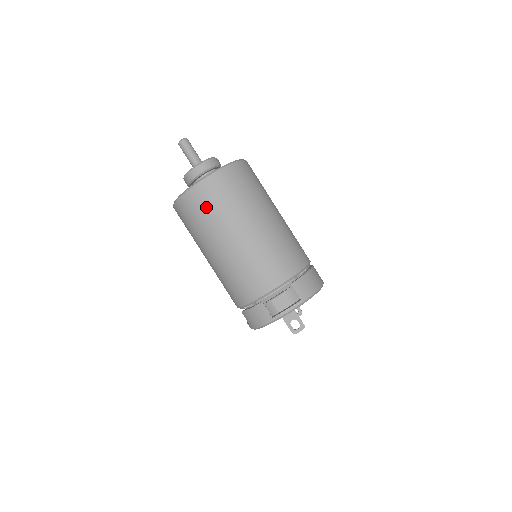
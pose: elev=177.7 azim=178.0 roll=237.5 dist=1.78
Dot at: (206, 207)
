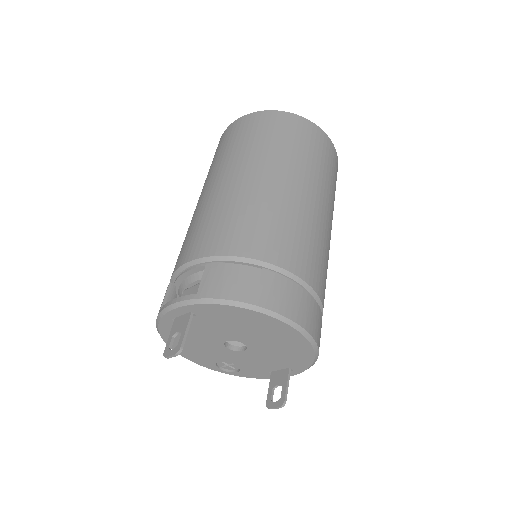
Dot at: (216, 154)
